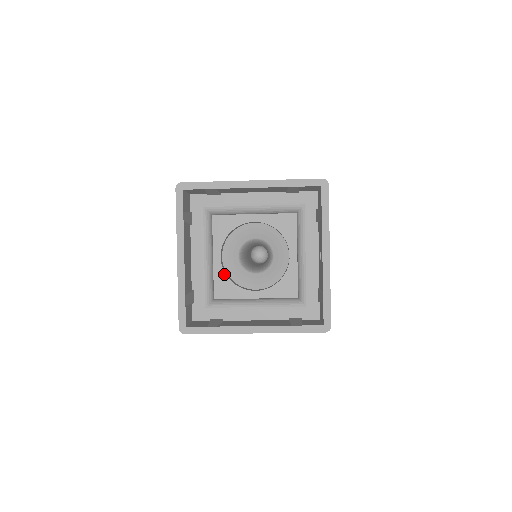
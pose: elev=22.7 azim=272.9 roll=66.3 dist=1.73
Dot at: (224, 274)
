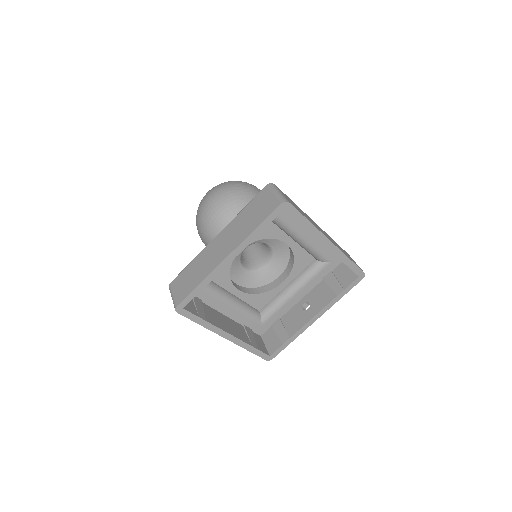
Dot at: (230, 264)
